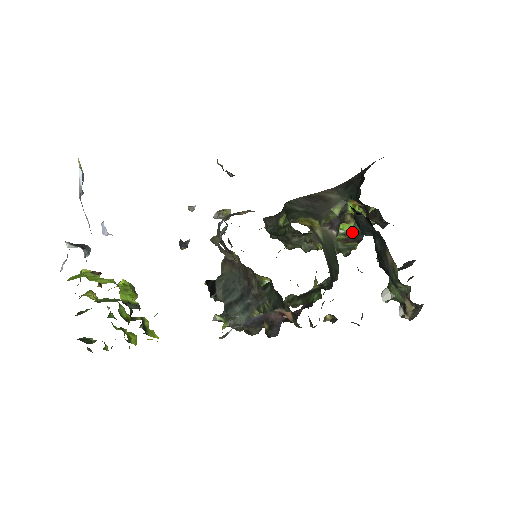
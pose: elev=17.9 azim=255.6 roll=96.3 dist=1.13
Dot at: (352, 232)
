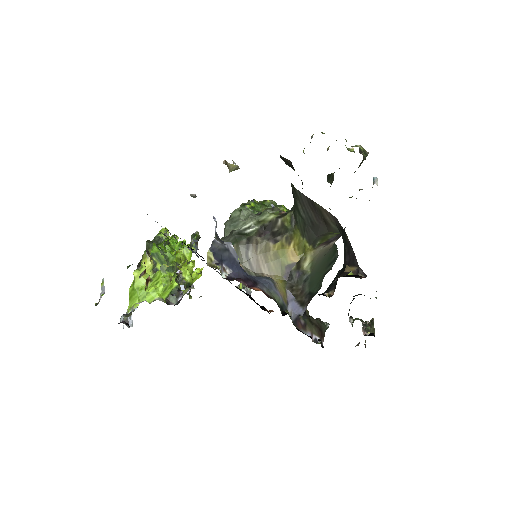
Dot at: occluded
